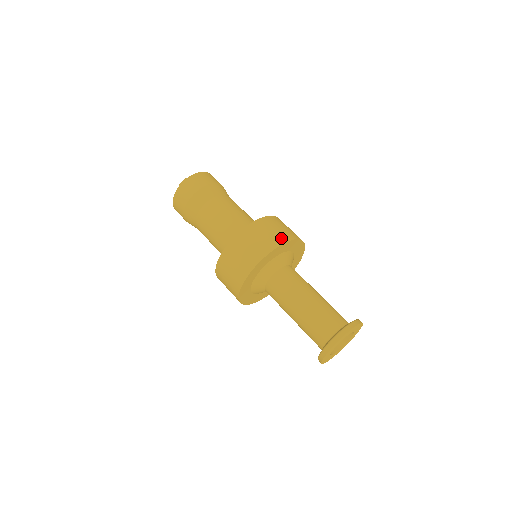
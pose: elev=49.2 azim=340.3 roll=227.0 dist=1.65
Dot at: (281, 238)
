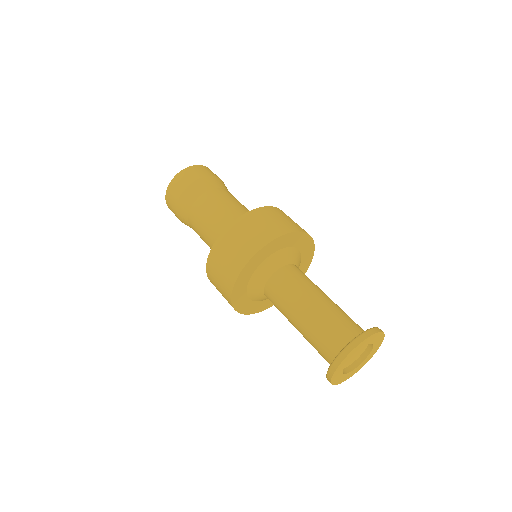
Dot at: (241, 259)
